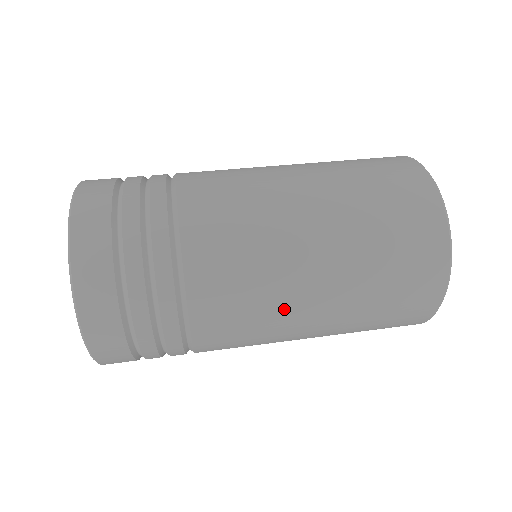
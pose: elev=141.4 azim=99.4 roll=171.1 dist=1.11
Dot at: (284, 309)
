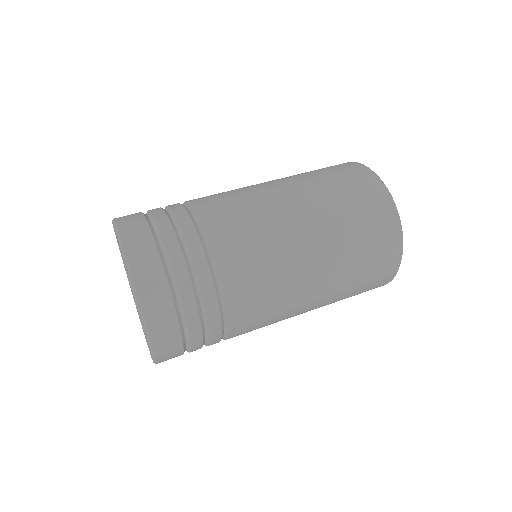
Dot at: occluded
